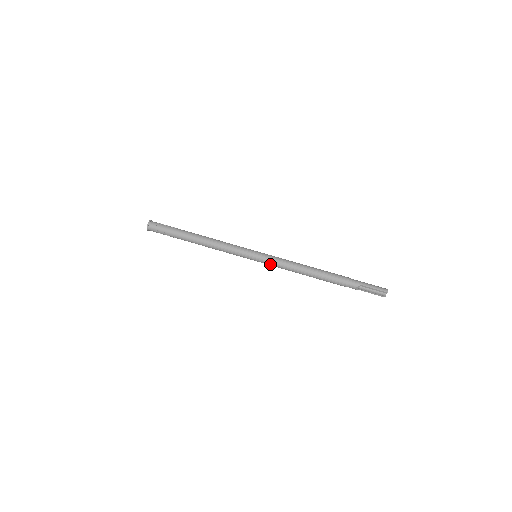
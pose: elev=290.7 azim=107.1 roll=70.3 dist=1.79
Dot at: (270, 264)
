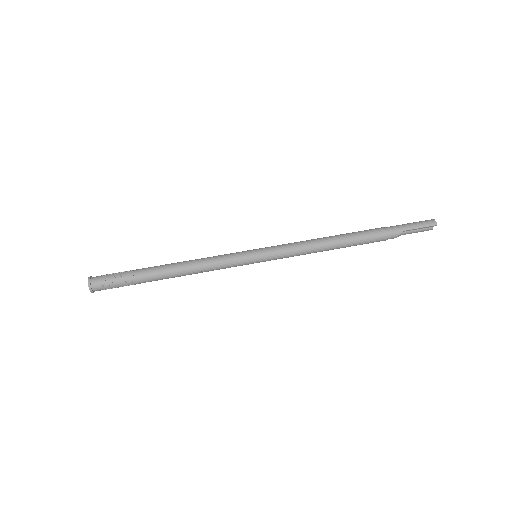
Dot at: (279, 258)
